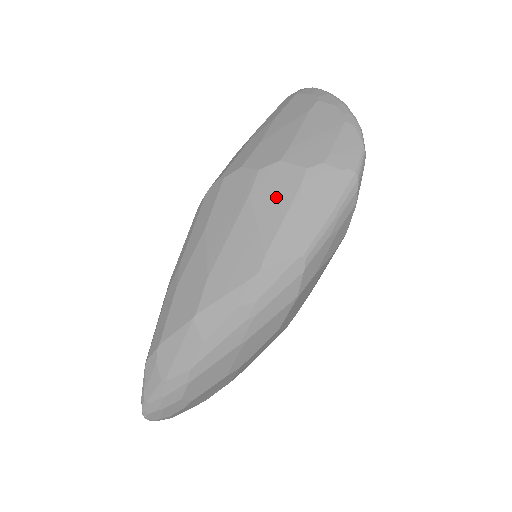
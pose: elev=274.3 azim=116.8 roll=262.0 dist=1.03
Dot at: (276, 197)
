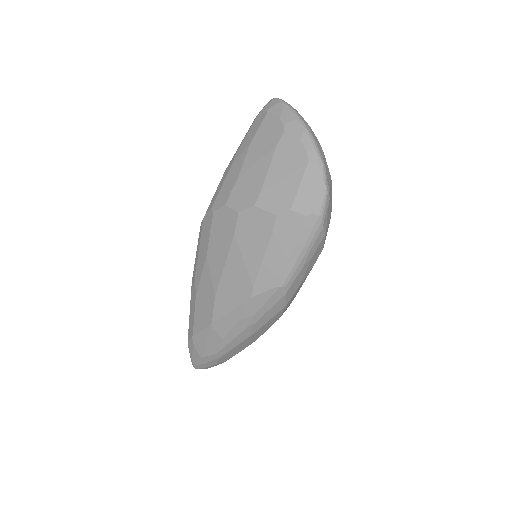
Dot at: (255, 239)
